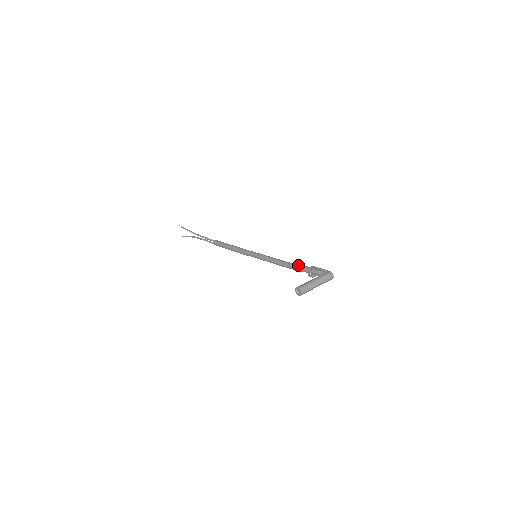
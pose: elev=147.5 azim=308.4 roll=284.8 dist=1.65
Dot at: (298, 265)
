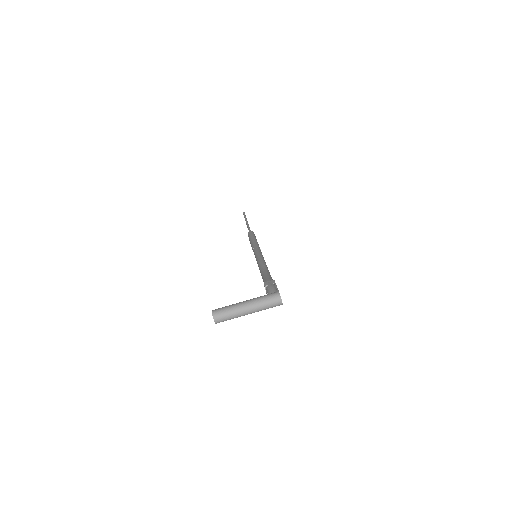
Dot at: (265, 276)
